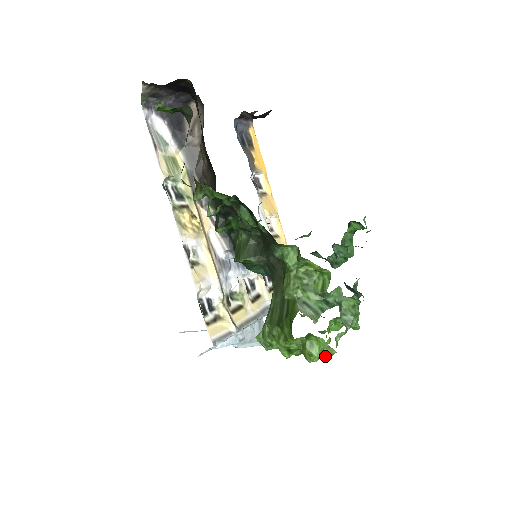
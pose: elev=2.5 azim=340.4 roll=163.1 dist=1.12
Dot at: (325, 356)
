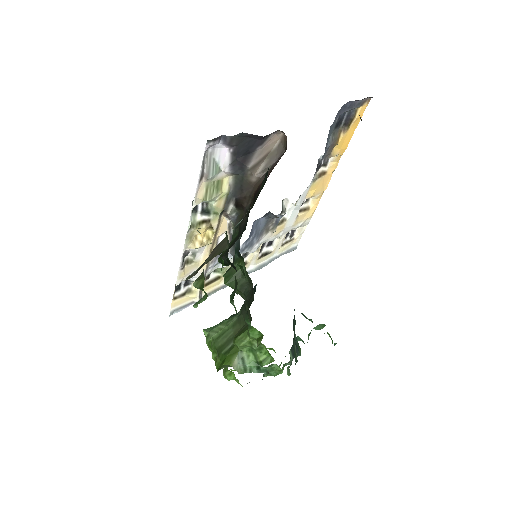
Dot at: (236, 381)
